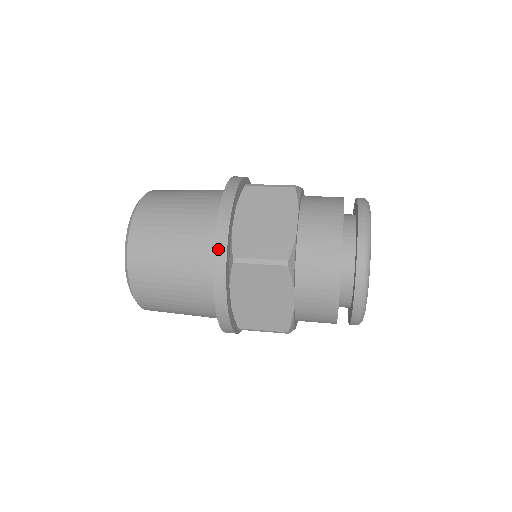
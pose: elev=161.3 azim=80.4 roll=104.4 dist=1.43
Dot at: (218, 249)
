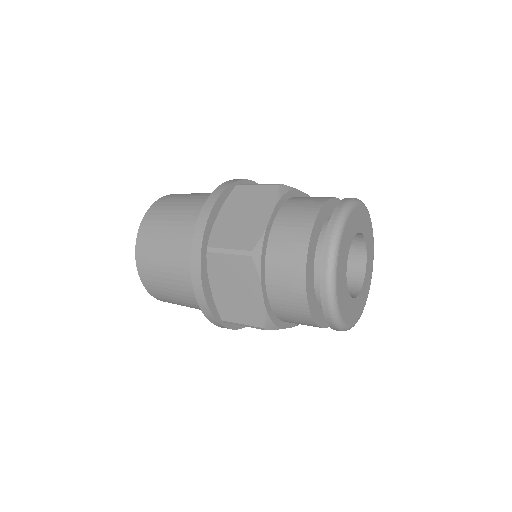
Dot at: (231, 181)
